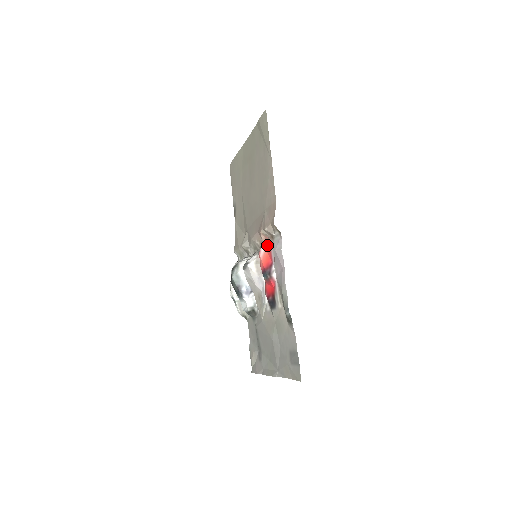
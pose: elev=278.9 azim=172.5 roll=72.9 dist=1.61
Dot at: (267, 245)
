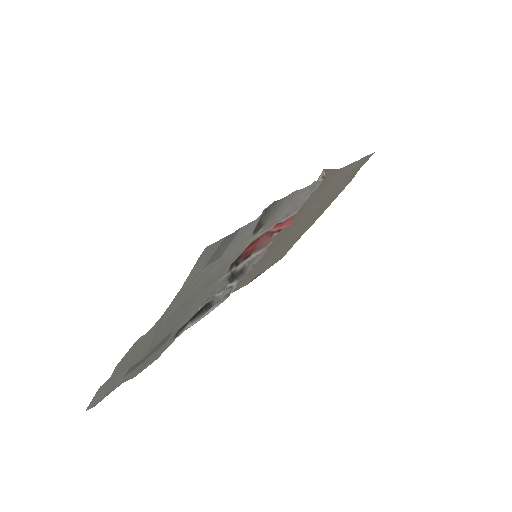
Dot at: (287, 223)
